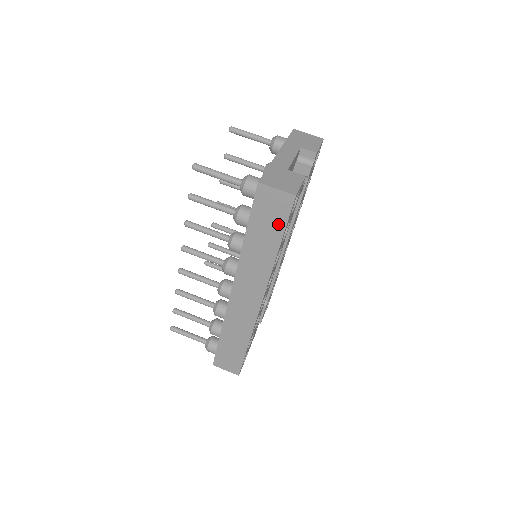
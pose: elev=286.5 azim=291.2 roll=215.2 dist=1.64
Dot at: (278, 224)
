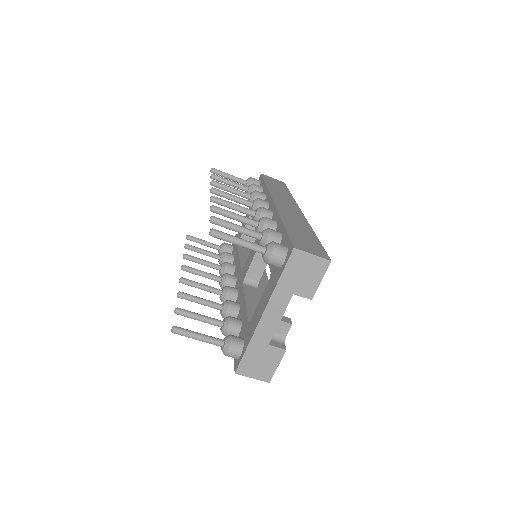
Dot at: occluded
